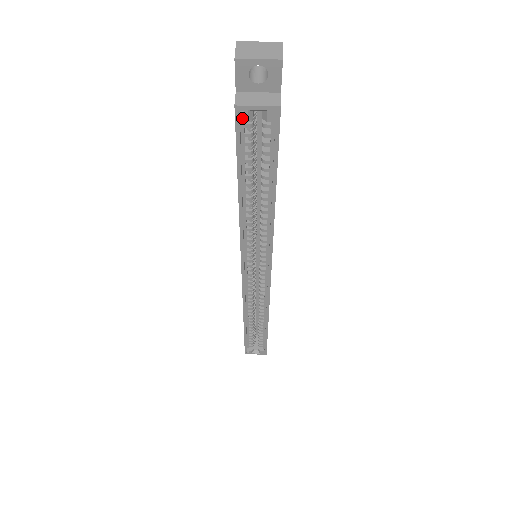
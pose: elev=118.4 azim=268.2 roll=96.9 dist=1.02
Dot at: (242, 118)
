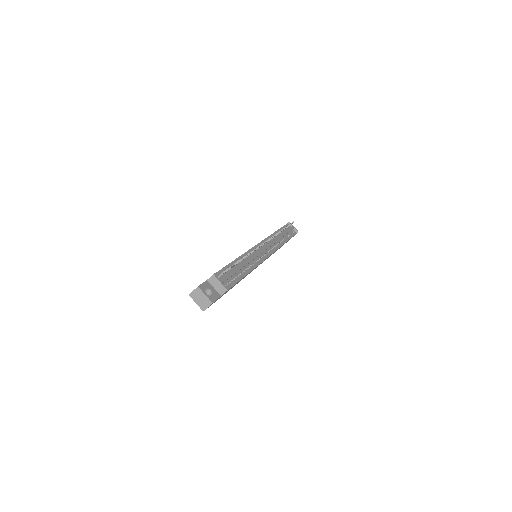
Dot at: occluded
